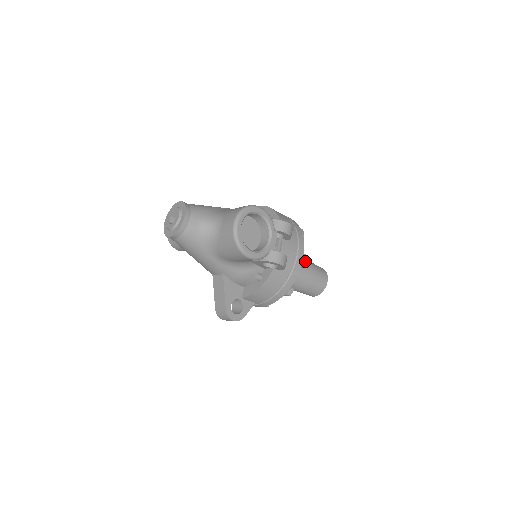
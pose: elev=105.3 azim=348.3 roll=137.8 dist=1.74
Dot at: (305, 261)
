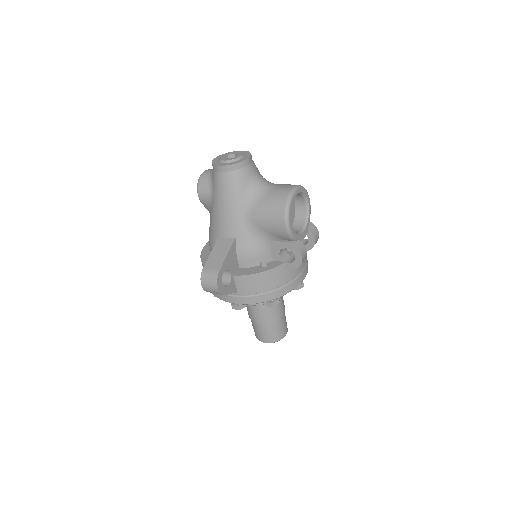
Dot at: (302, 284)
